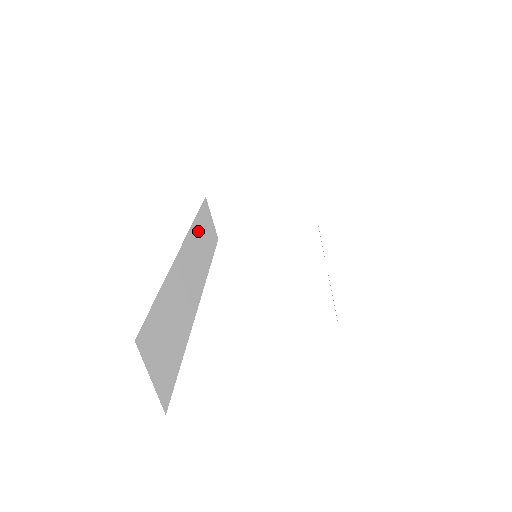
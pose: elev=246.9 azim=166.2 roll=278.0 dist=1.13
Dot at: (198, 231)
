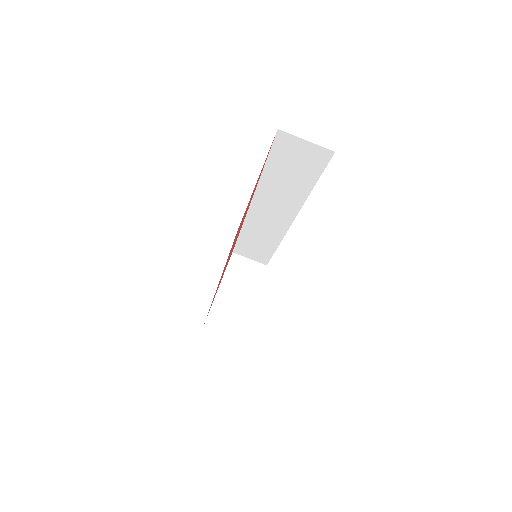
Dot at: occluded
